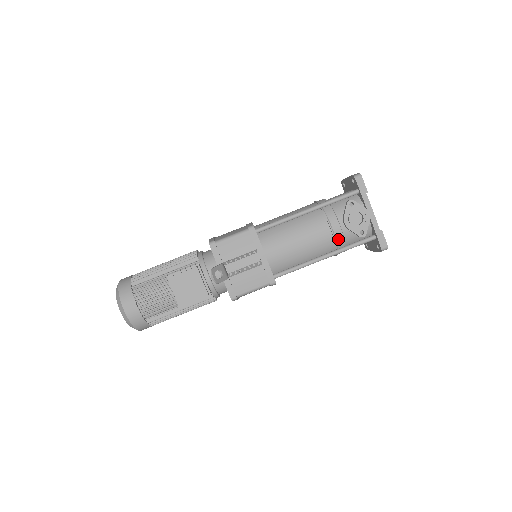
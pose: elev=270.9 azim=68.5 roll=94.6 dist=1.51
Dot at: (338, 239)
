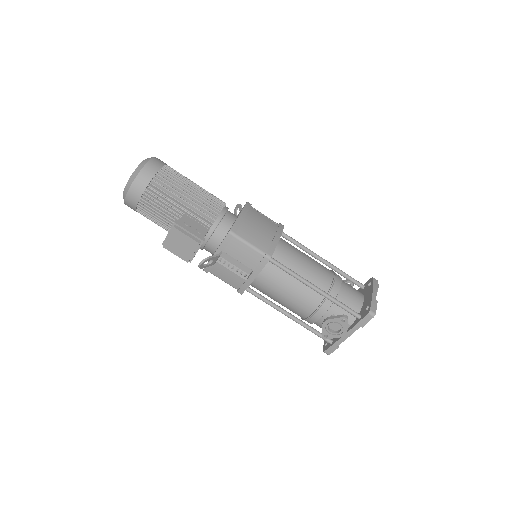
Dot at: (309, 320)
